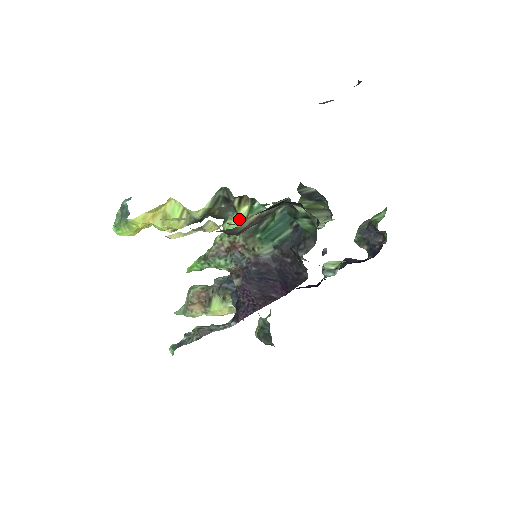
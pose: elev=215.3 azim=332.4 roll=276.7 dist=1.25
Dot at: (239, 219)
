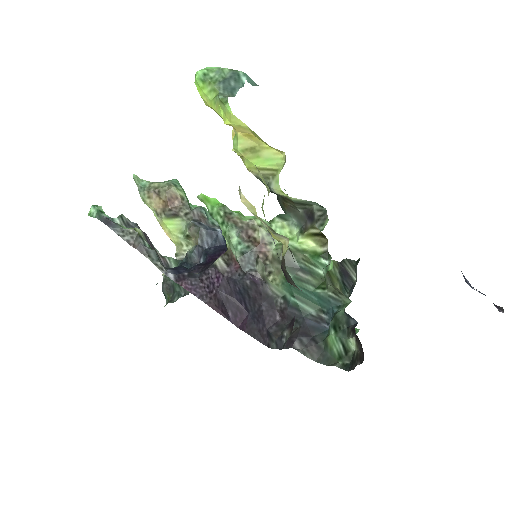
Dot at: (294, 237)
